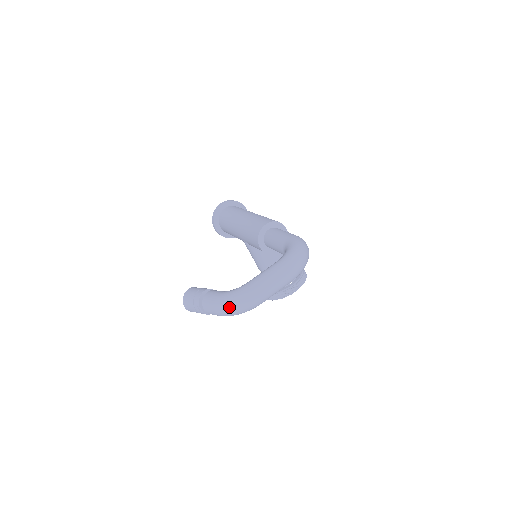
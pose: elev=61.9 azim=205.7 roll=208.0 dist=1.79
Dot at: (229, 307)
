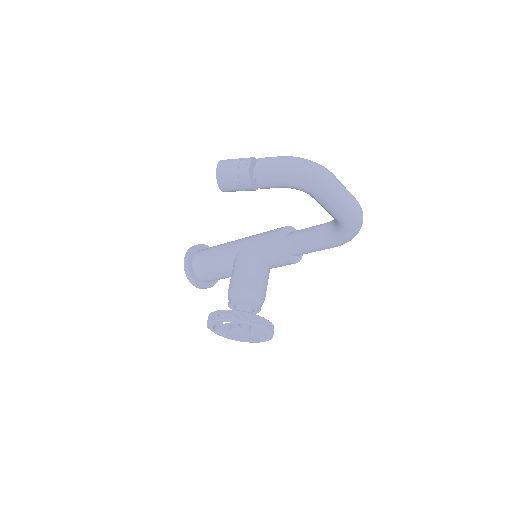
Dot at: (303, 161)
